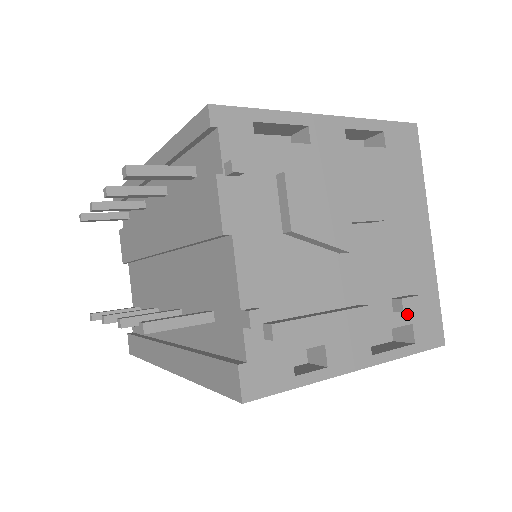
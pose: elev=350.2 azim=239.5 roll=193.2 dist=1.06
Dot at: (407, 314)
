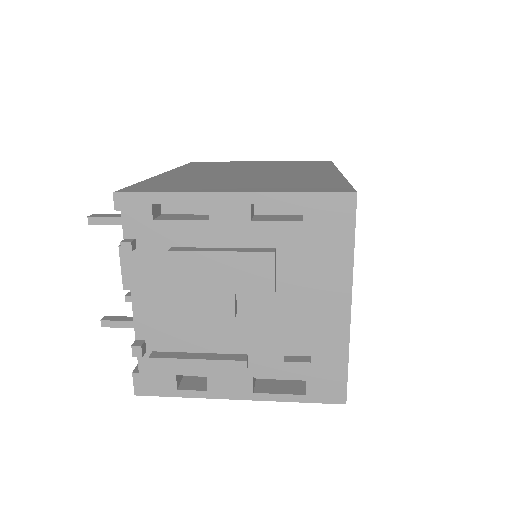
Dot at: occluded
